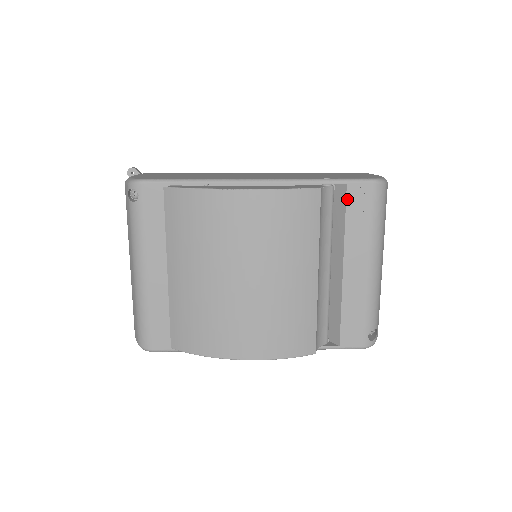
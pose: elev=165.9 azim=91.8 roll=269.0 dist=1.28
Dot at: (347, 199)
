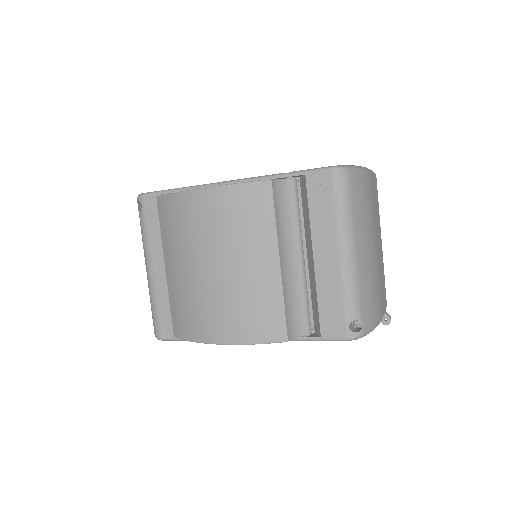
Dot at: (307, 189)
